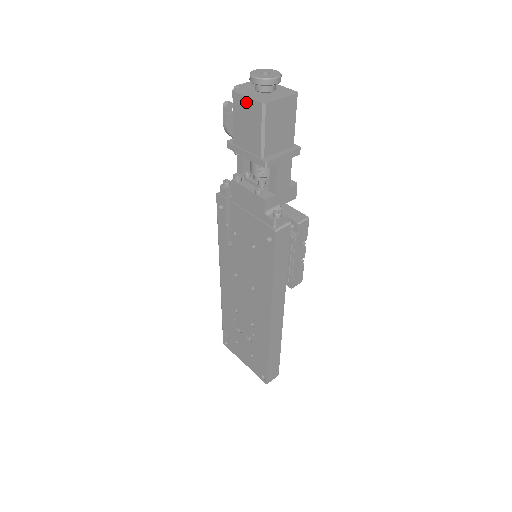
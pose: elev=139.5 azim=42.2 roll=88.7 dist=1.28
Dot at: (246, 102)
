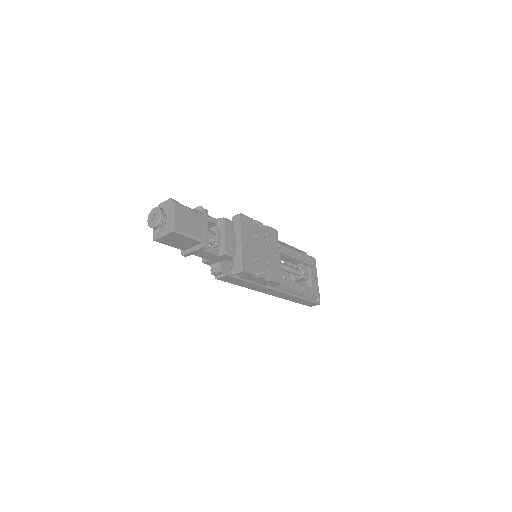
Dot at: occluded
